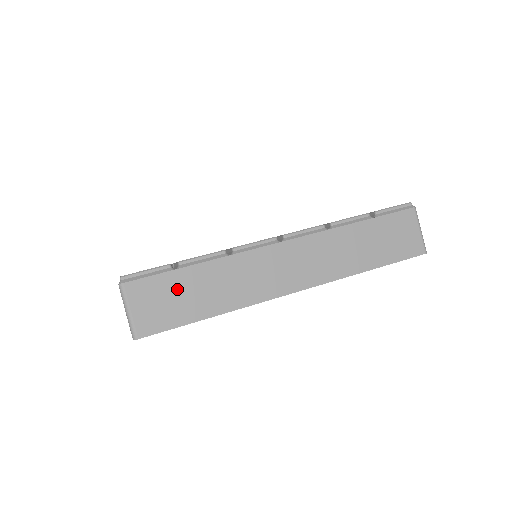
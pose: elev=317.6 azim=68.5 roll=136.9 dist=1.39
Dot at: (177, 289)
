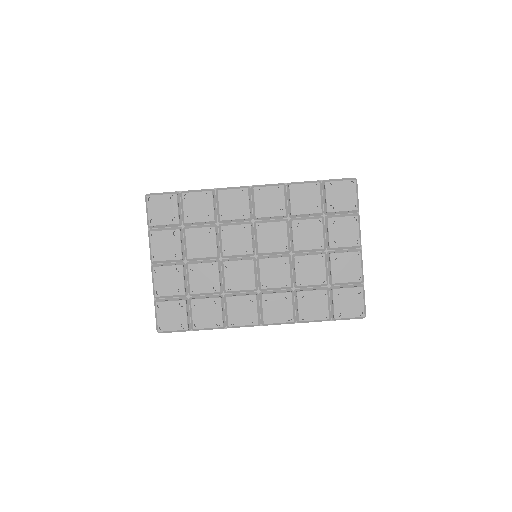
Dot at: occluded
